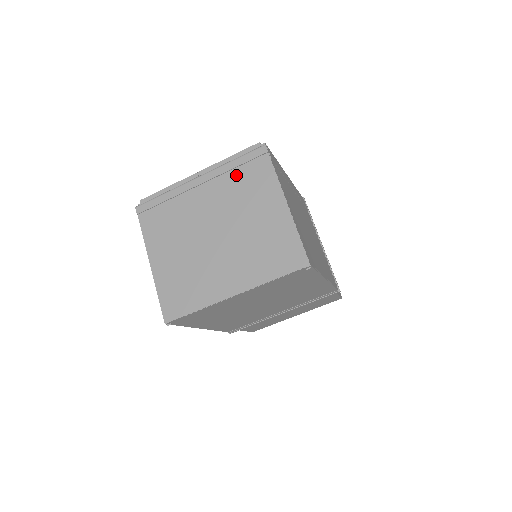
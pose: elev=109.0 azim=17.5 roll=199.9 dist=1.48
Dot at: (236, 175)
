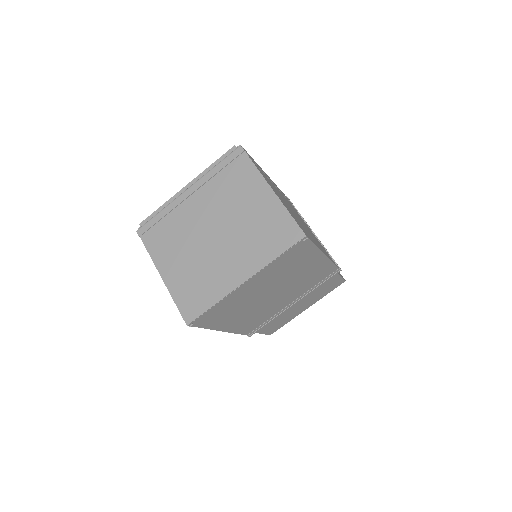
Dot at: (221, 178)
